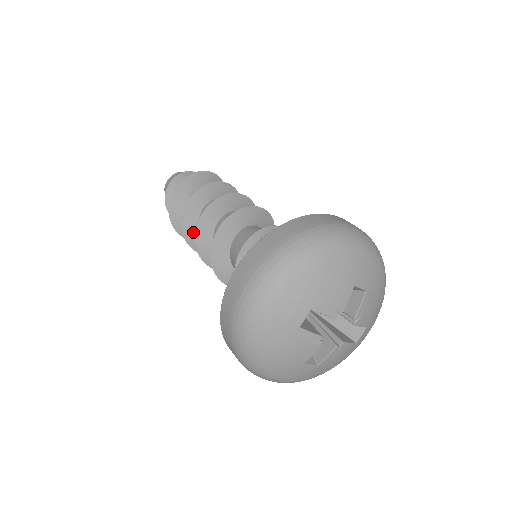
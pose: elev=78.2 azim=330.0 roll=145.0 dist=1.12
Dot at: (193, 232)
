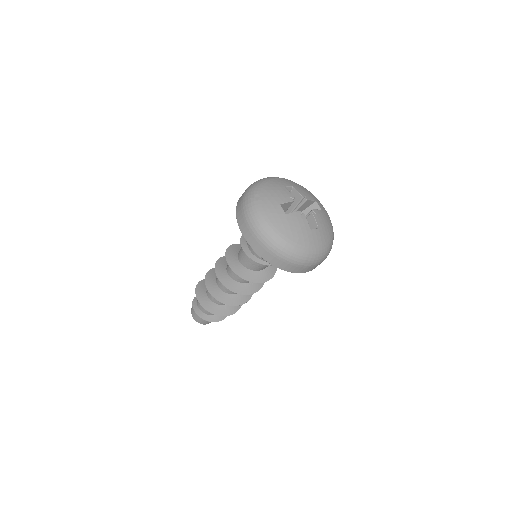
Dot at: (226, 298)
